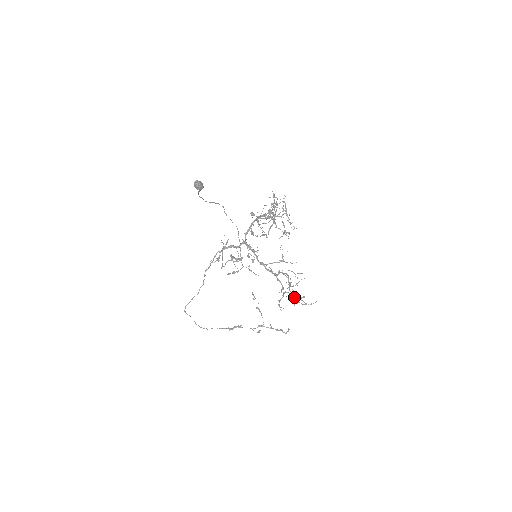
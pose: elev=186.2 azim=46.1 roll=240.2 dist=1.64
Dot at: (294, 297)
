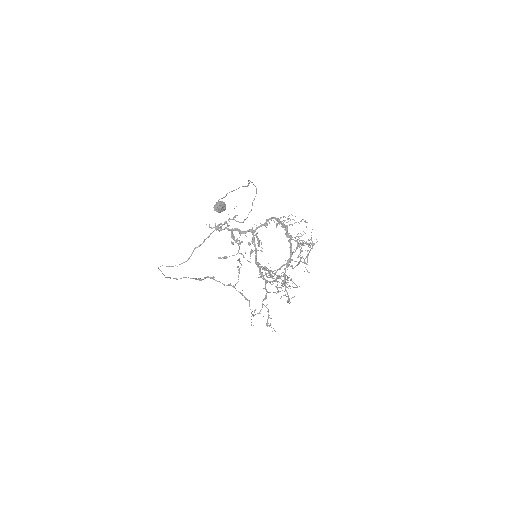
Dot at: (278, 281)
